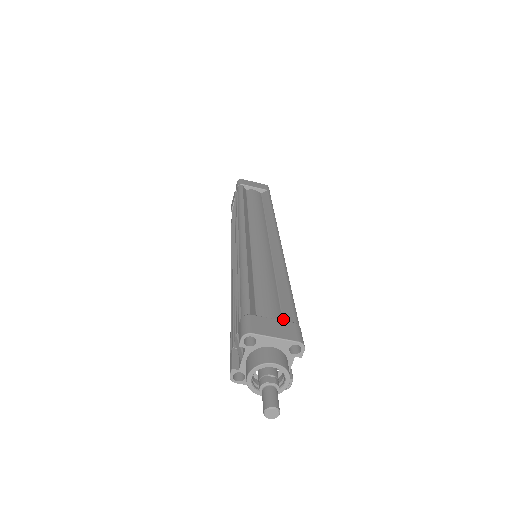
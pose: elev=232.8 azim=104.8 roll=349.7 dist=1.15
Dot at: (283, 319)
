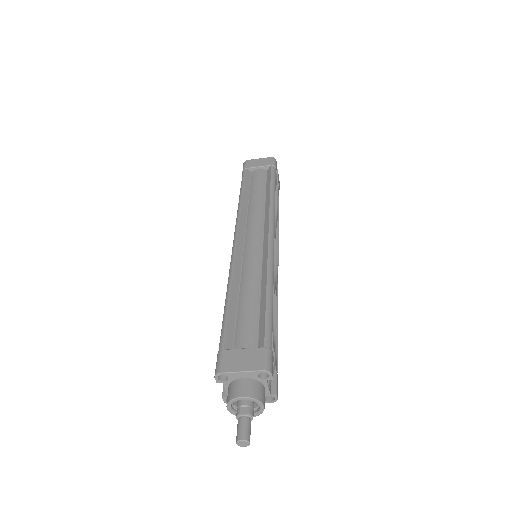
Dot at: (258, 342)
